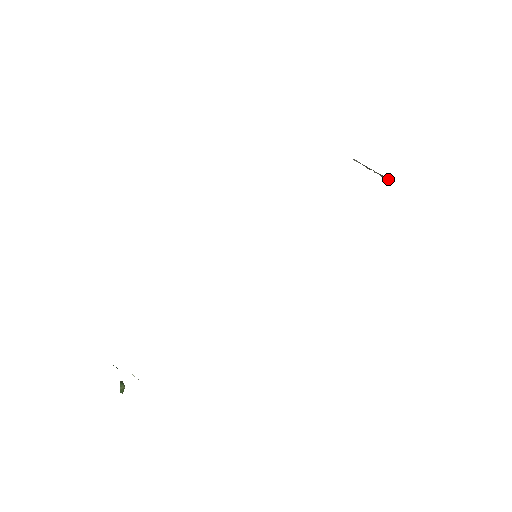
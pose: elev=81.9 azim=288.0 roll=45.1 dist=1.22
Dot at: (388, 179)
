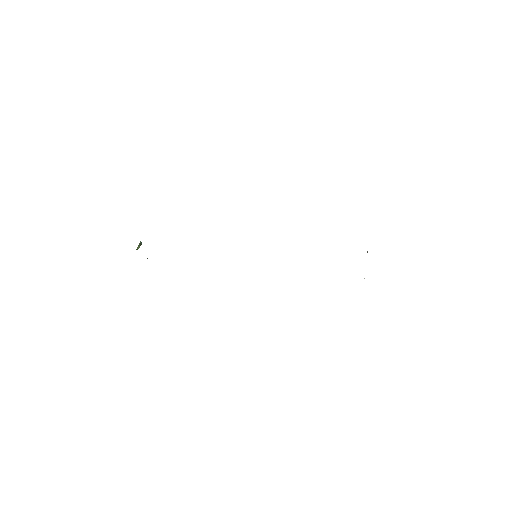
Dot at: occluded
